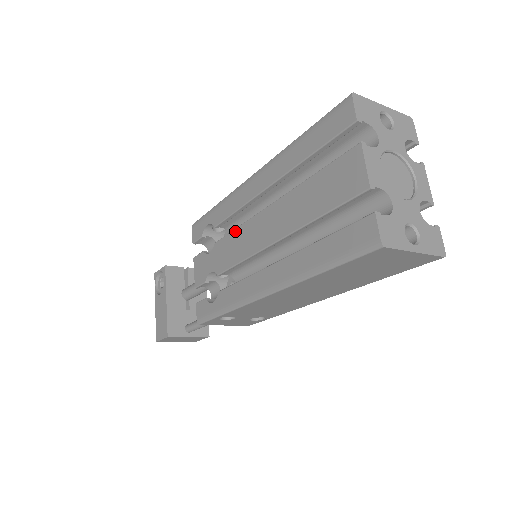
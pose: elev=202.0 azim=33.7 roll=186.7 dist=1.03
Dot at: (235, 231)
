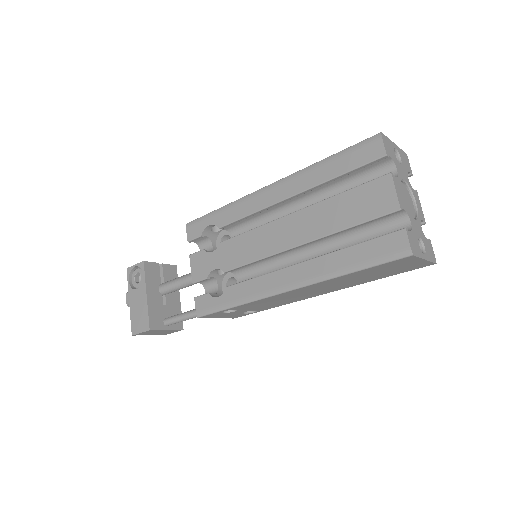
Dot at: (247, 233)
